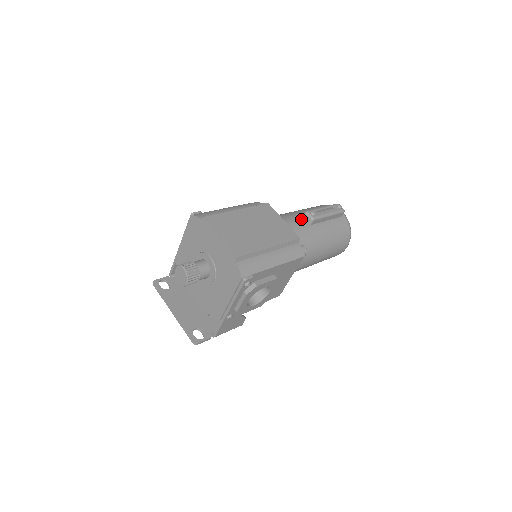
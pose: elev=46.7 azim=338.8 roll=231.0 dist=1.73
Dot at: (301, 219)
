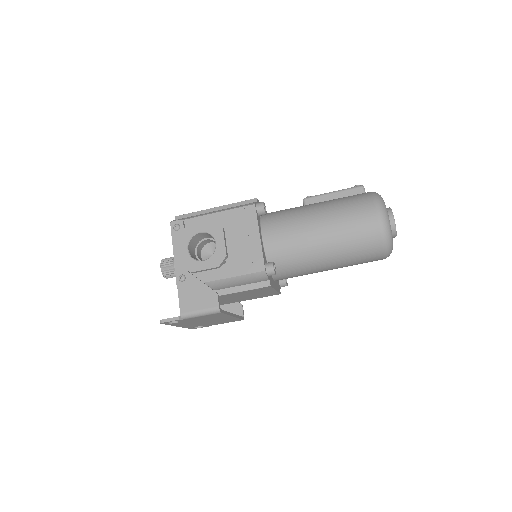
Dot at: occluded
